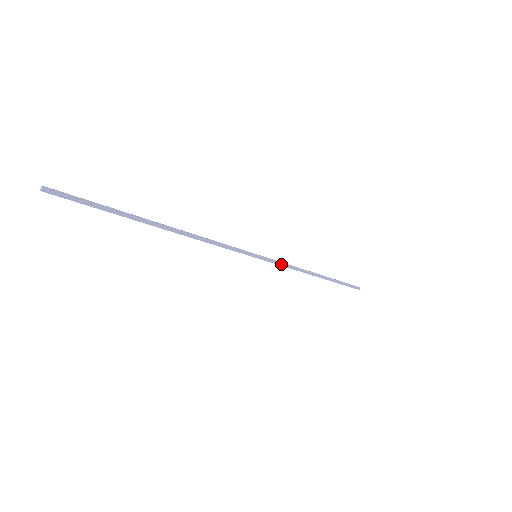
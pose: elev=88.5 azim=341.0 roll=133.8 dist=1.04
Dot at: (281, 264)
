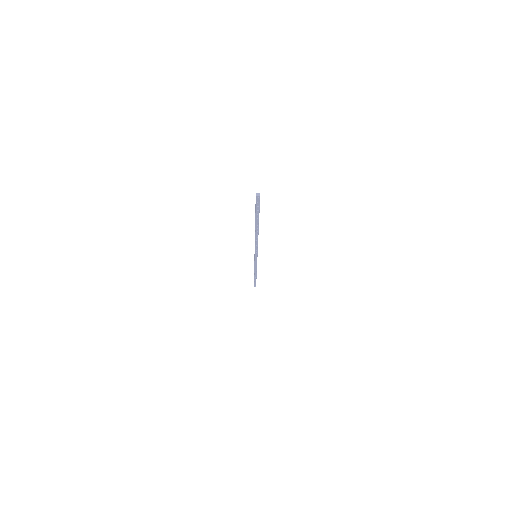
Dot at: (256, 264)
